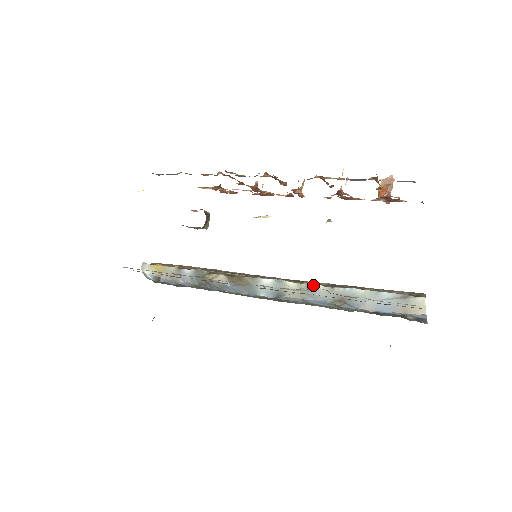
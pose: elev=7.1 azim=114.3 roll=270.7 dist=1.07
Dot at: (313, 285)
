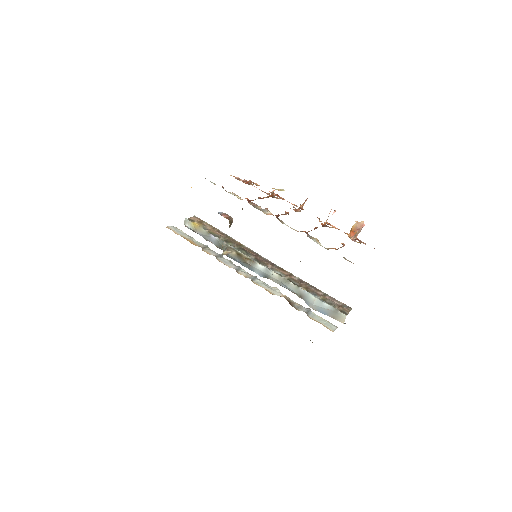
Dot at: (288, 280)
